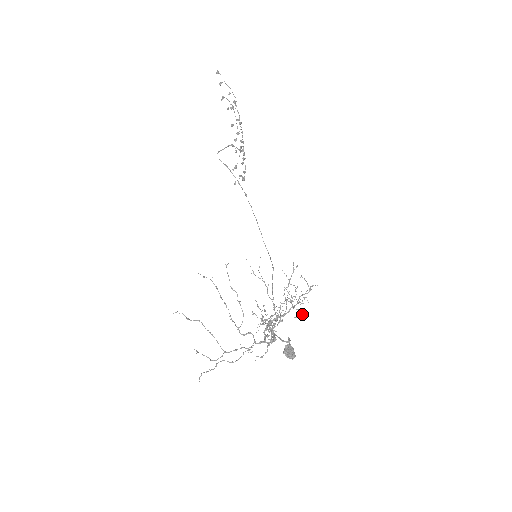
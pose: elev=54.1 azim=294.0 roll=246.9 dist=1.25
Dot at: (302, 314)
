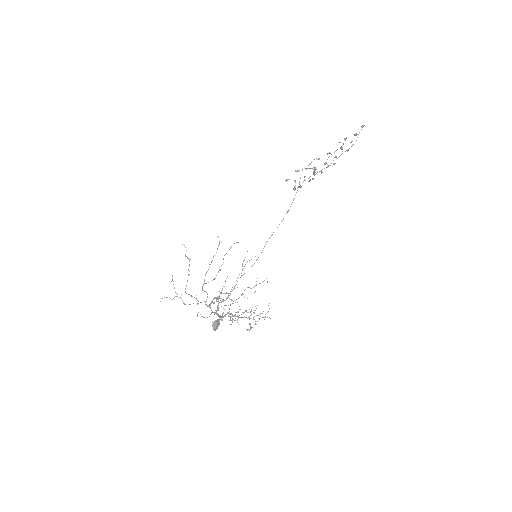
Dot at: occluded
